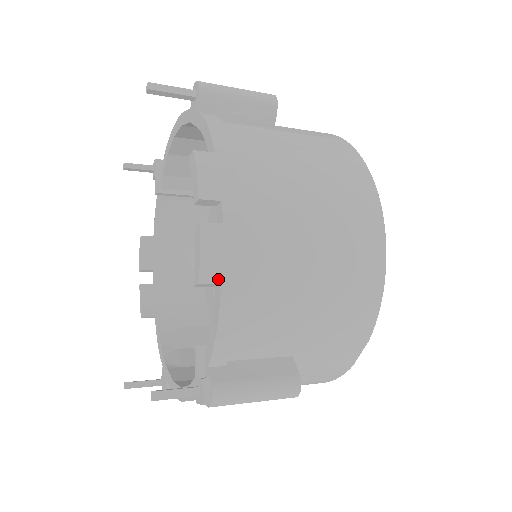
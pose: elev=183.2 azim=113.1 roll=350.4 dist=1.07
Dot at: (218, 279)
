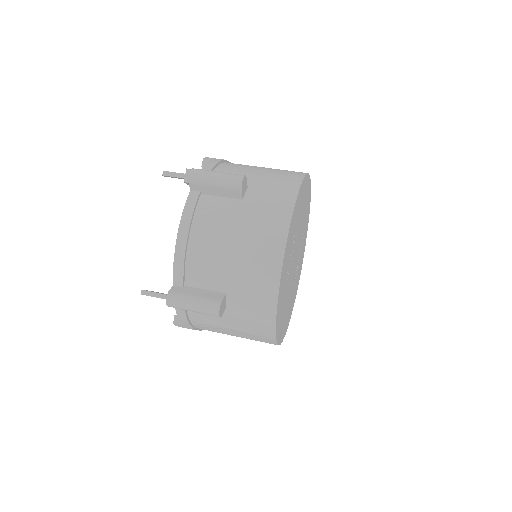
Dot at: occluded
